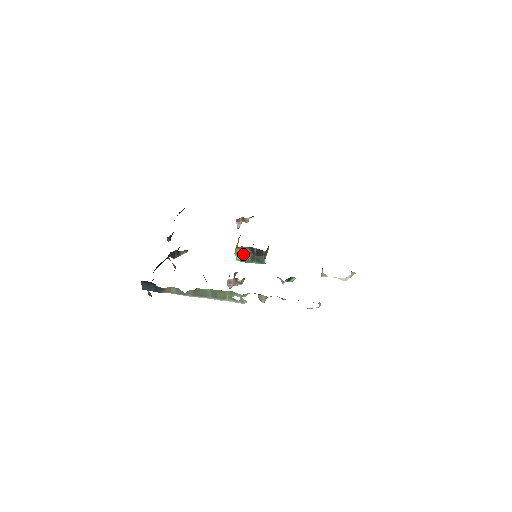
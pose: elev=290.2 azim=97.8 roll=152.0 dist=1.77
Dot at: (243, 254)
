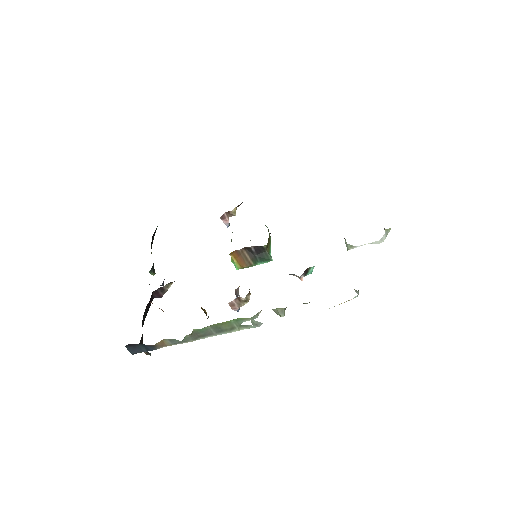
Dot at: (240, 259)
